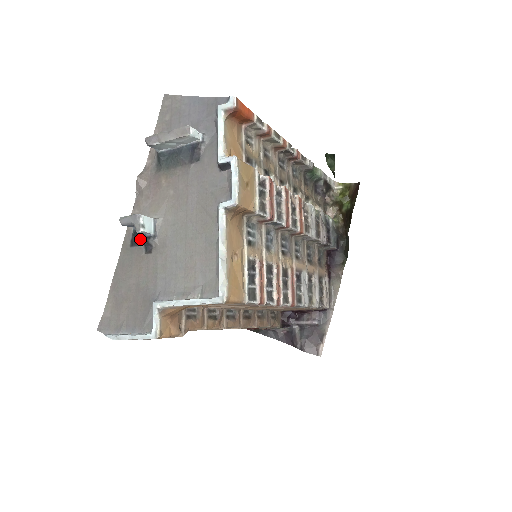
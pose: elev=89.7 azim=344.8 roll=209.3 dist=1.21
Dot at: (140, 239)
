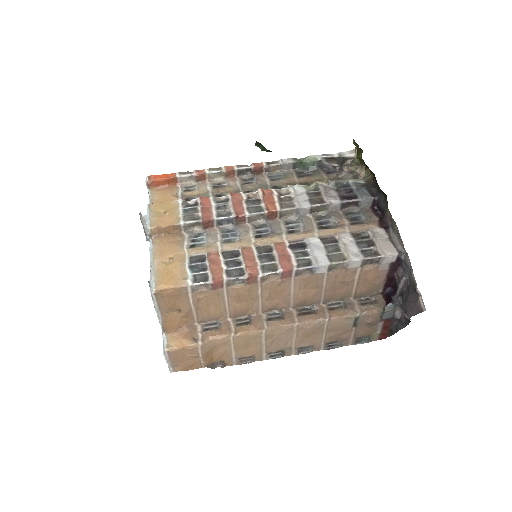
Dot at: occluded
